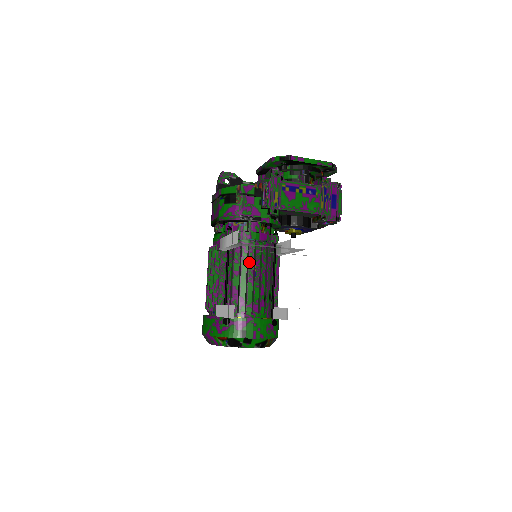
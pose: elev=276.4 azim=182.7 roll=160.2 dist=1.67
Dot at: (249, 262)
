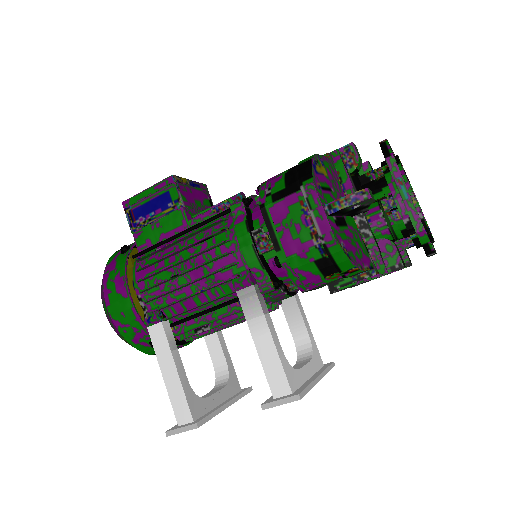
Dot at: occluded
